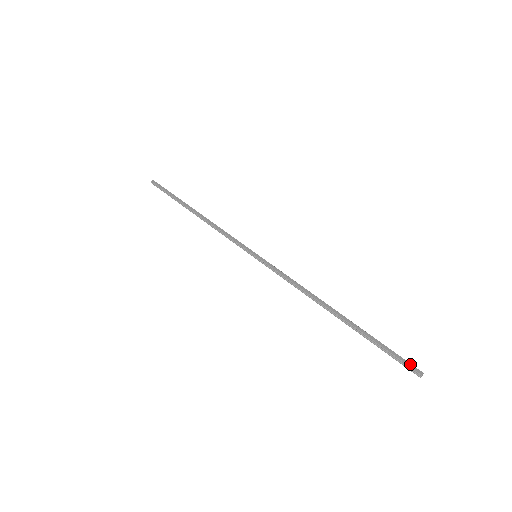
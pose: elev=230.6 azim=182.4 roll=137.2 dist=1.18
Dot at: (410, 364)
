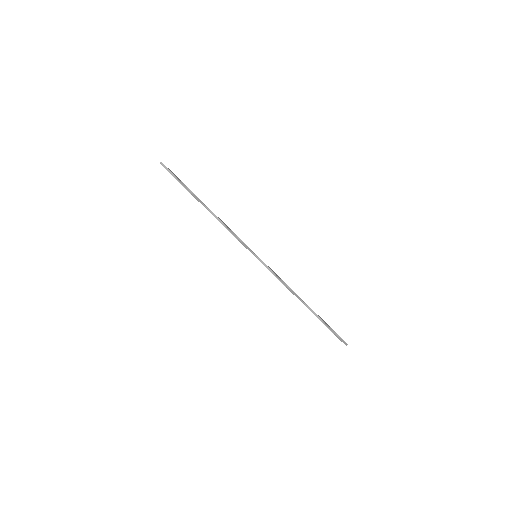
Dot at: occluded
